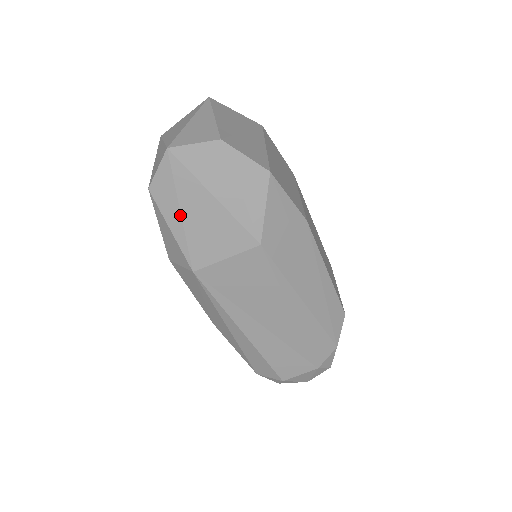
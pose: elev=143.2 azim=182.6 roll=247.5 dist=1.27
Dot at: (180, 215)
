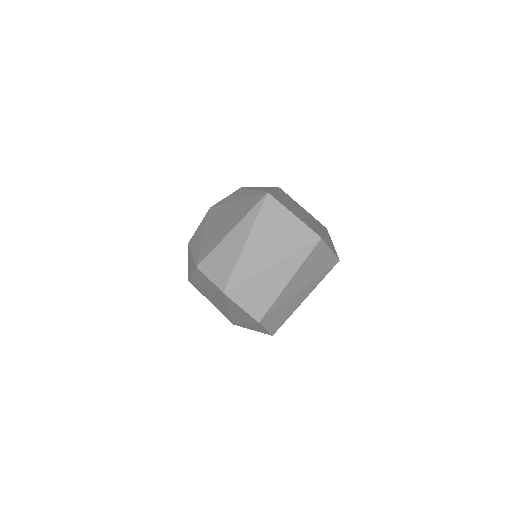
Dot at: (203, 285)
